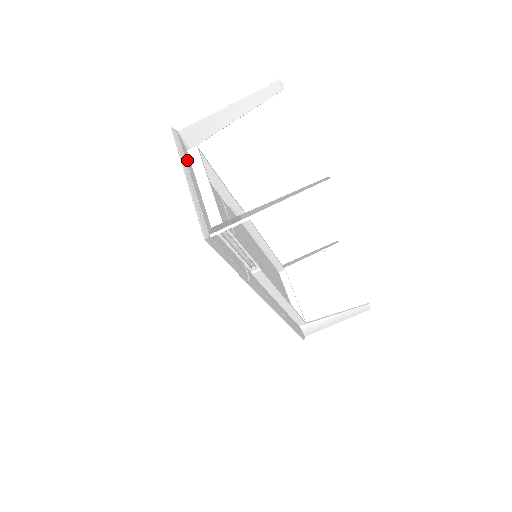
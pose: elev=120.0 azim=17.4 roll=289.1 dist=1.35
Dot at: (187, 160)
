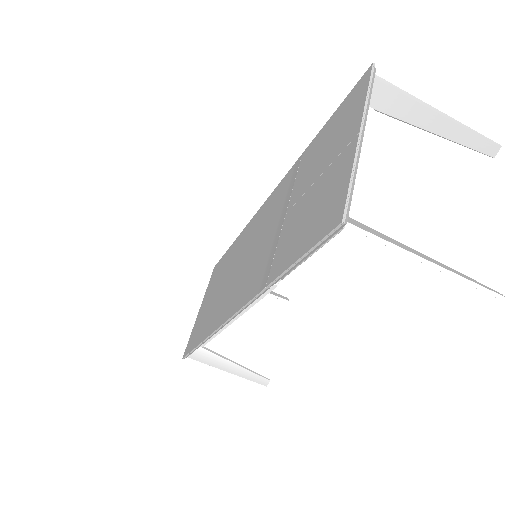
Dot at: occluded
